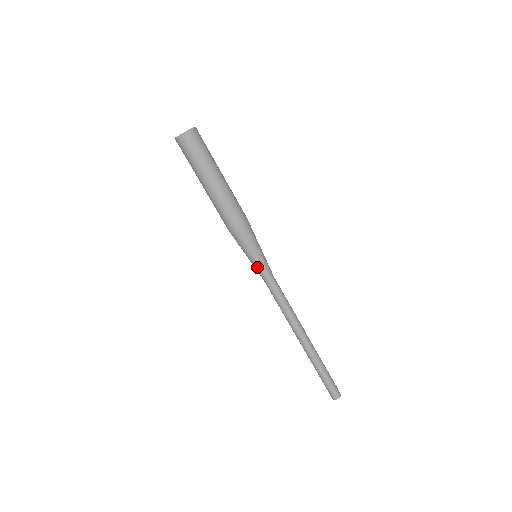
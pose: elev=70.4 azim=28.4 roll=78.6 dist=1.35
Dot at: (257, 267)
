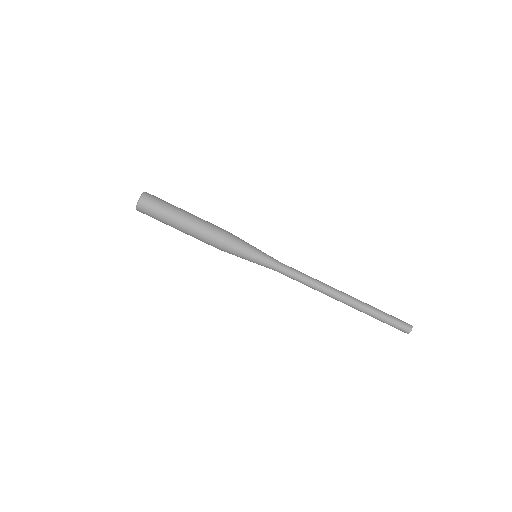
Dot at: (263, 263)
